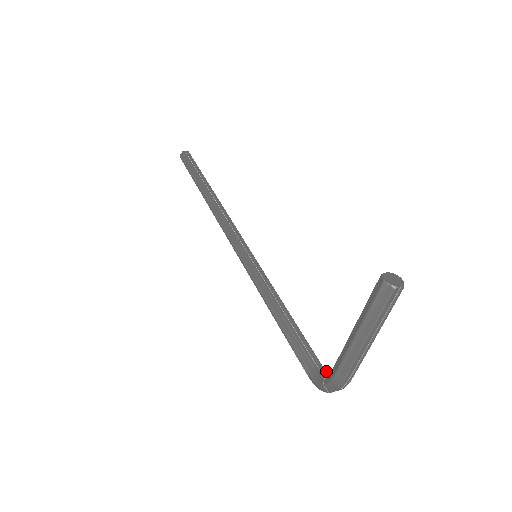
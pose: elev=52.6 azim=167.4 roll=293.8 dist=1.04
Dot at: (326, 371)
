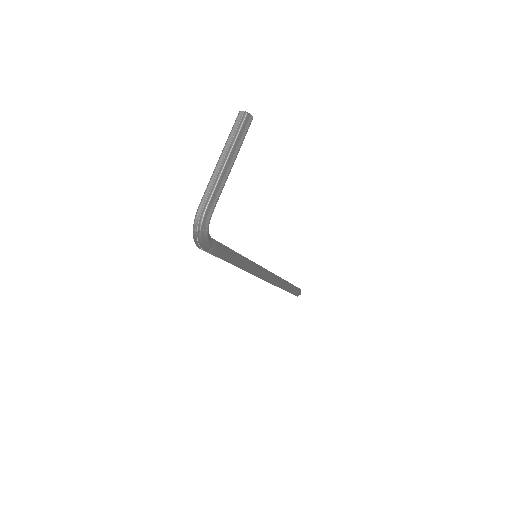
Dot at: (208, 232)
